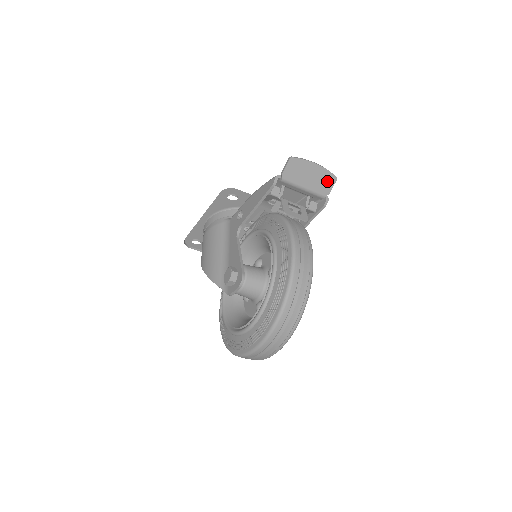
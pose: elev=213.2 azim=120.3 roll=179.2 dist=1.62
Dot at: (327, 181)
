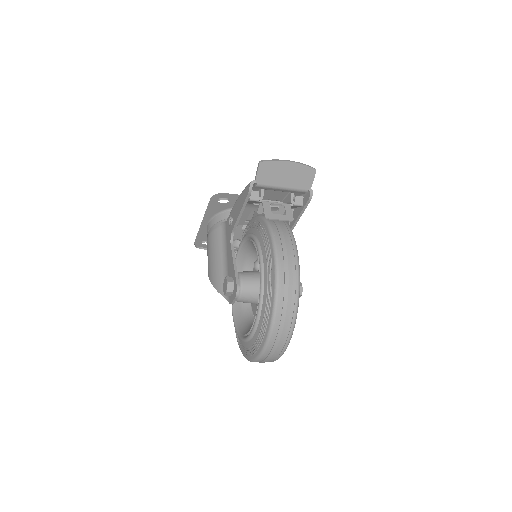
Dot at: (306, 175)
